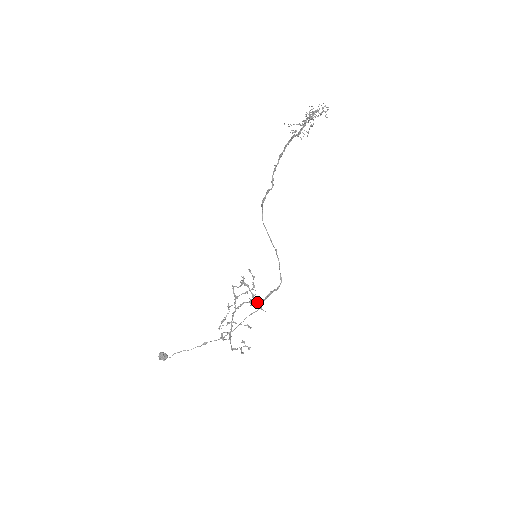
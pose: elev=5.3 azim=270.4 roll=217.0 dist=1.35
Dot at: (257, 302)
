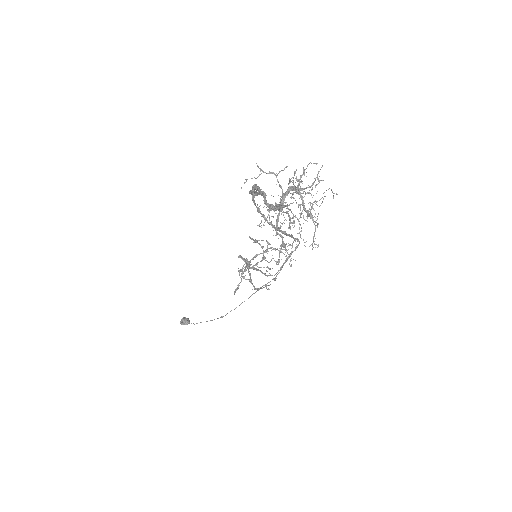
Dot at: occluded
